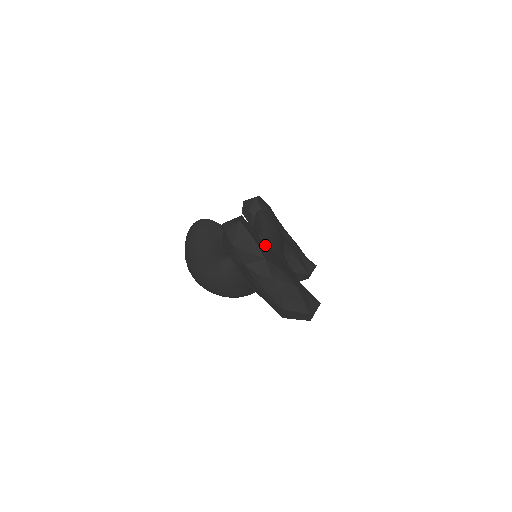
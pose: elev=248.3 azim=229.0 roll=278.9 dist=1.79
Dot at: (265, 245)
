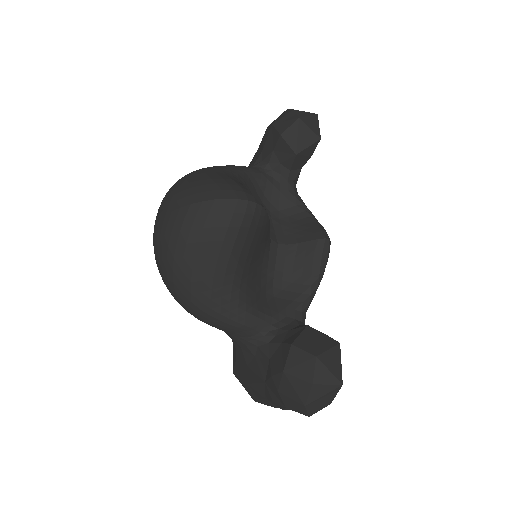
Dot at: occluded
